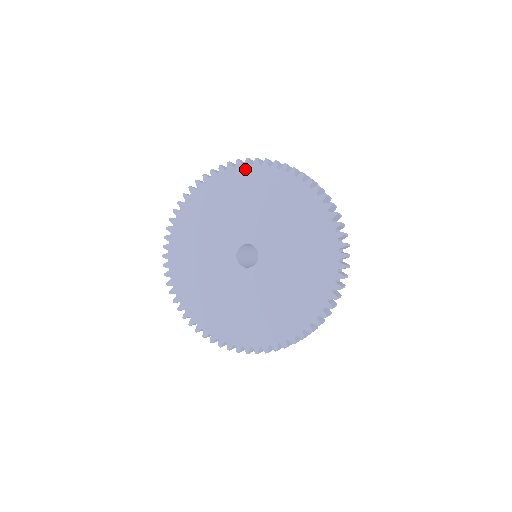
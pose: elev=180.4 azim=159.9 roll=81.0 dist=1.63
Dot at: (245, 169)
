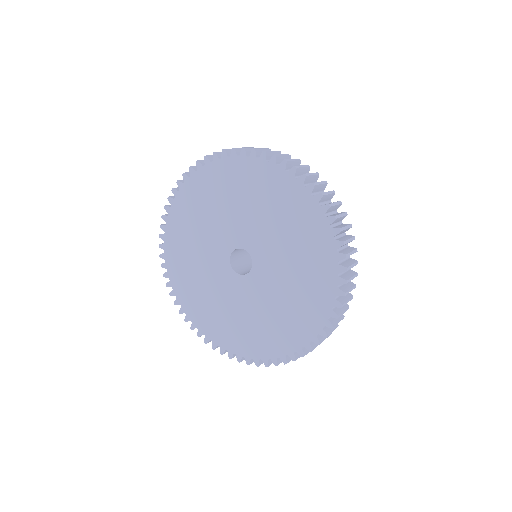
Dot at: (207, 169)
